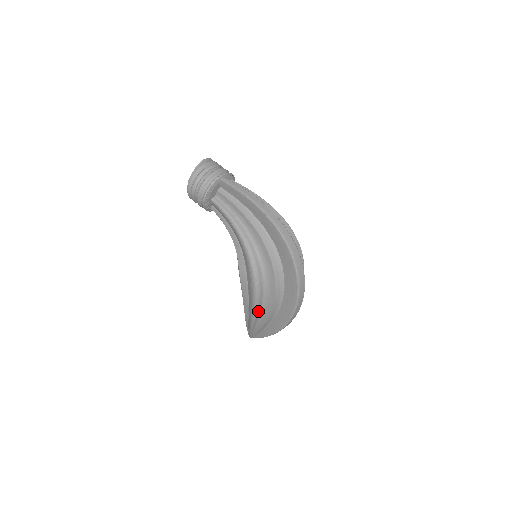
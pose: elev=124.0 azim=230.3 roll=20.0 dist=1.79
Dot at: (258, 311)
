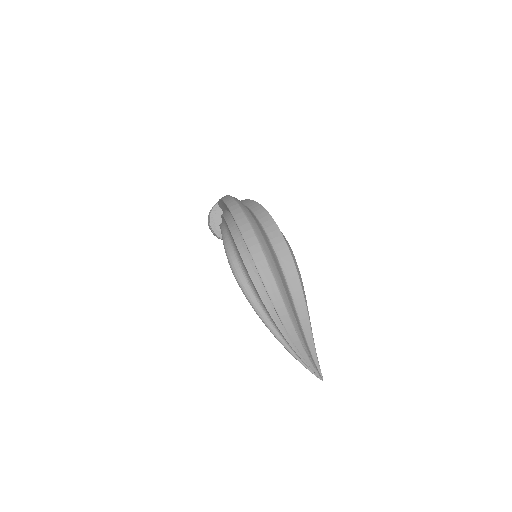
Dot at: (260, 311)
